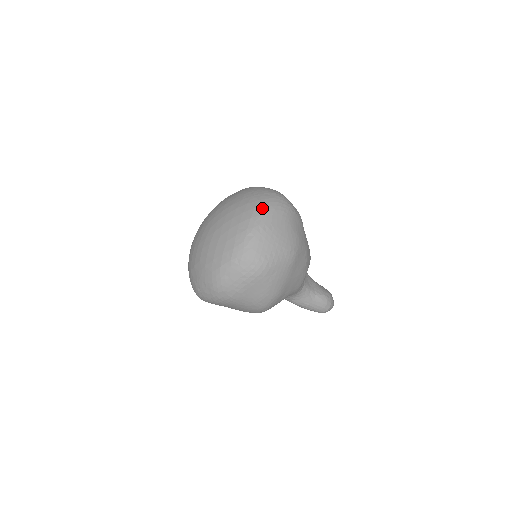
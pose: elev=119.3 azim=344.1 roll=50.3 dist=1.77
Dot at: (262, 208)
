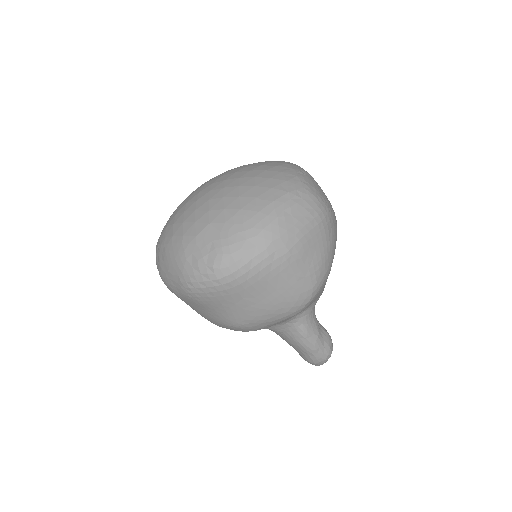
Dot at: (292, 163)
